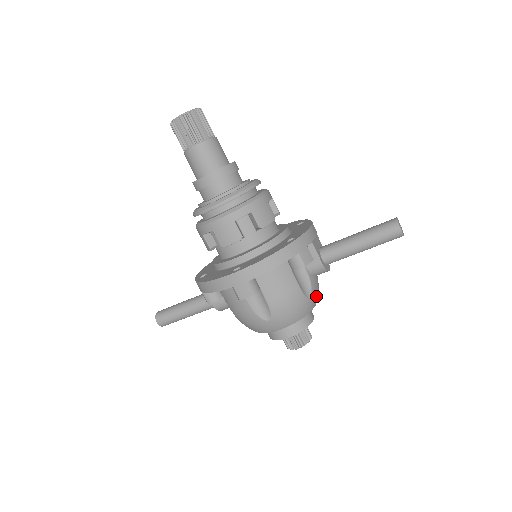
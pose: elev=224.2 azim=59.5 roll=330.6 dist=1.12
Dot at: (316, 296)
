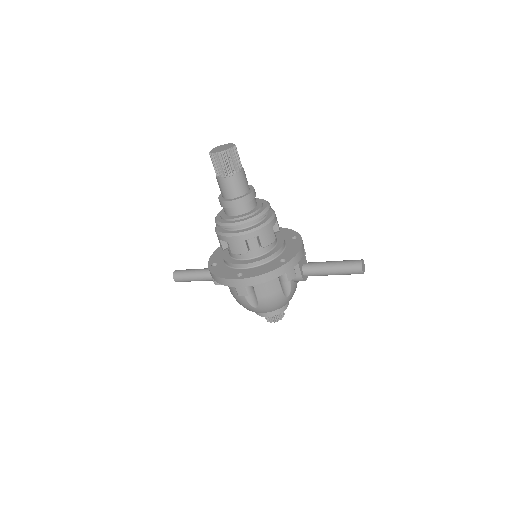
Dot at: (293, 294)
